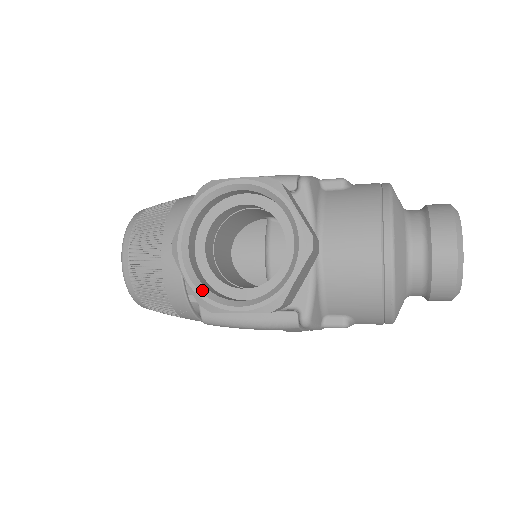
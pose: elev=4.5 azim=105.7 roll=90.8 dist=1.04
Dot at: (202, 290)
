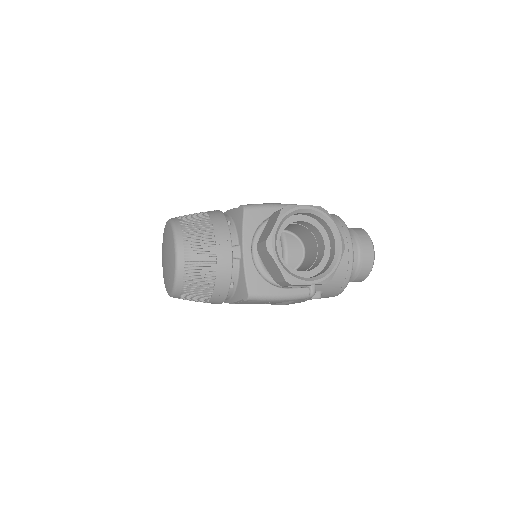
Dot at: (288, 272)
